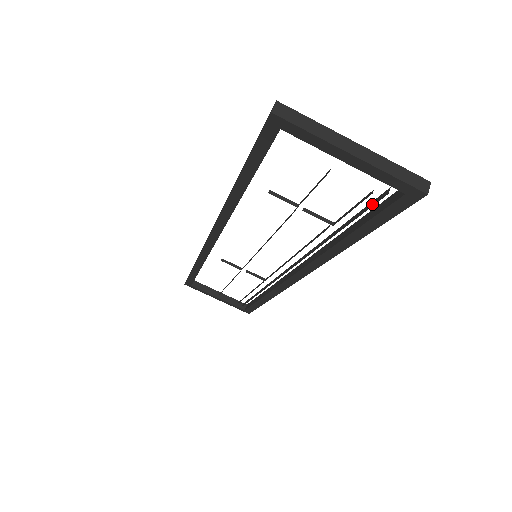
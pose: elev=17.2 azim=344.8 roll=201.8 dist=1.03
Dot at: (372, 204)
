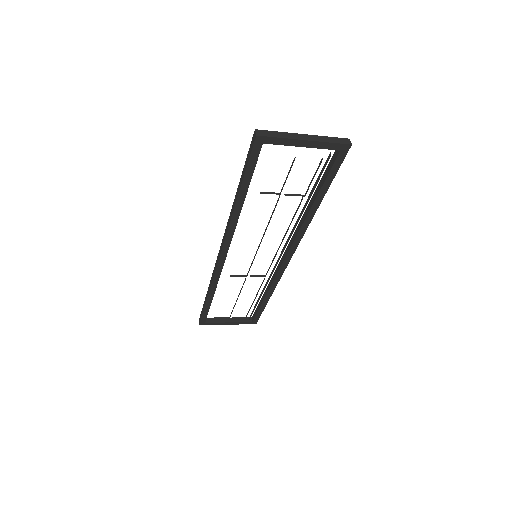
Dot at: (324, 168)
